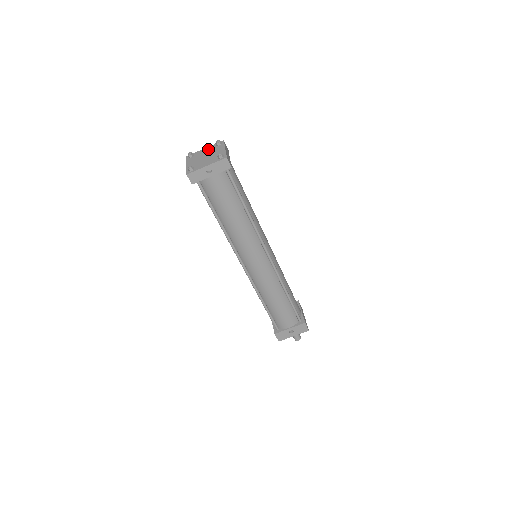
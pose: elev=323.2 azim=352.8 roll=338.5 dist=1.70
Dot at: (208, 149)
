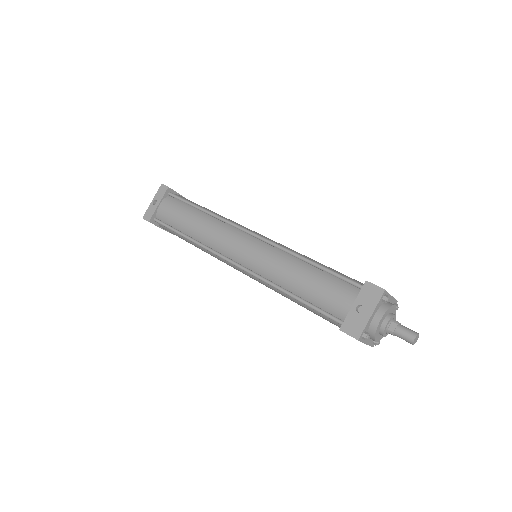
Dot at: occluded
